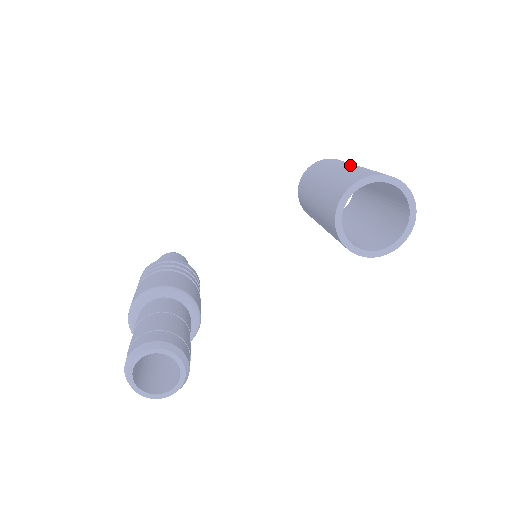
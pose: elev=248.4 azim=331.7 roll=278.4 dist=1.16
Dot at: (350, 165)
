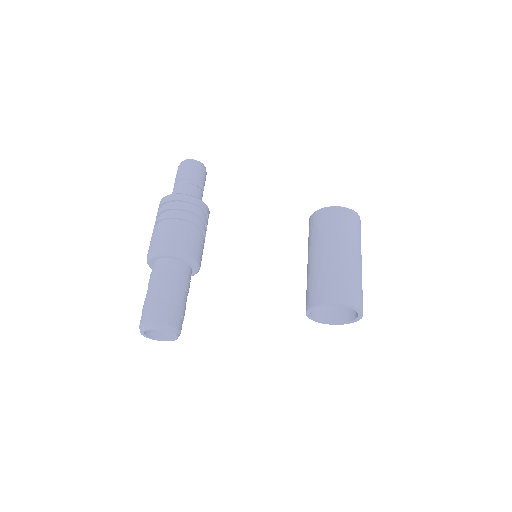
Dot at: (355, 257)
